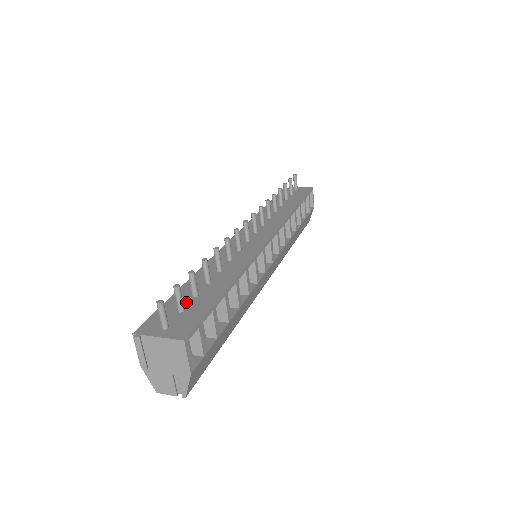
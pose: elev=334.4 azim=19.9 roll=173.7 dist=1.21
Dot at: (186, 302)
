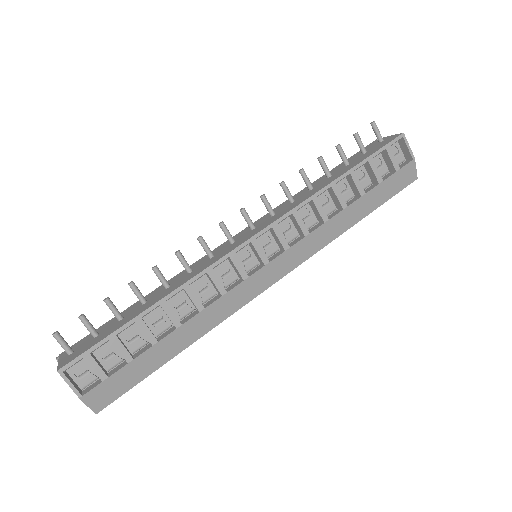
Dot at: (109, 326)
